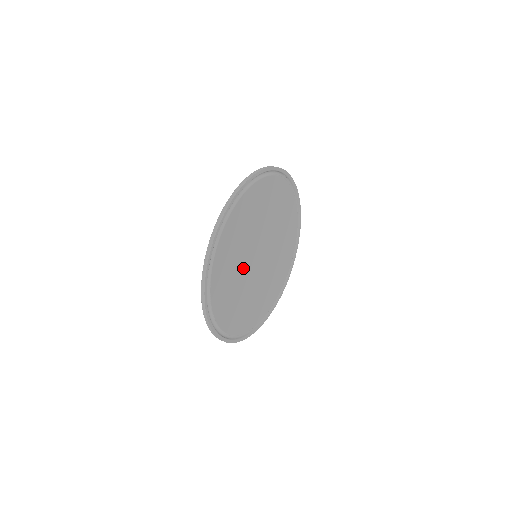
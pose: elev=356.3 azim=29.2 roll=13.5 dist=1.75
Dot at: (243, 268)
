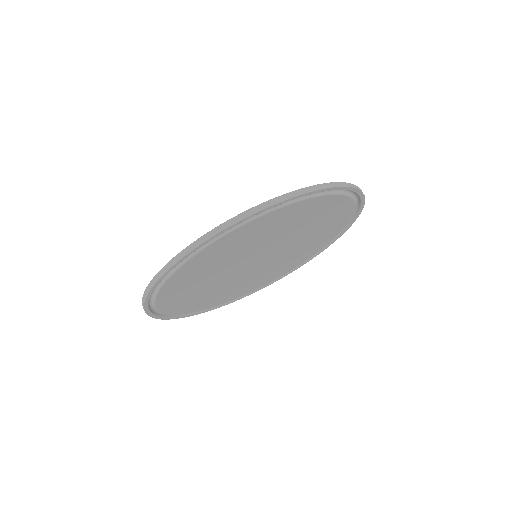
Dot at: (230, 266)
